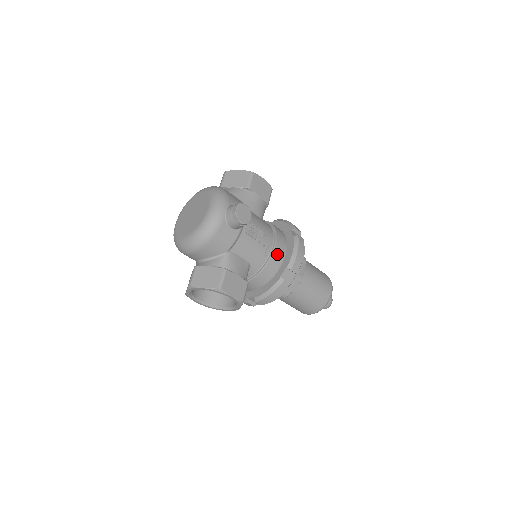
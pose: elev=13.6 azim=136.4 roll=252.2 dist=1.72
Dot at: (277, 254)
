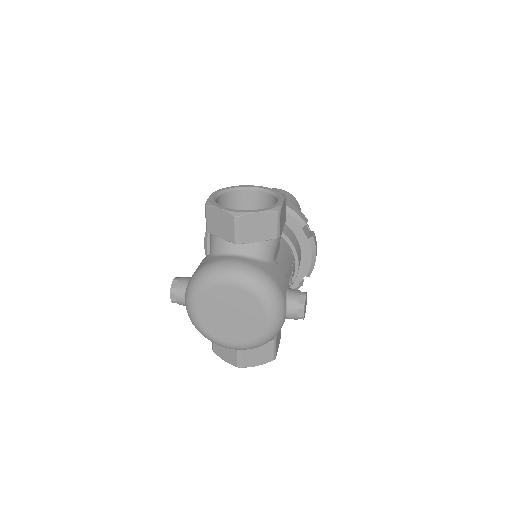
Dot at: occluded
